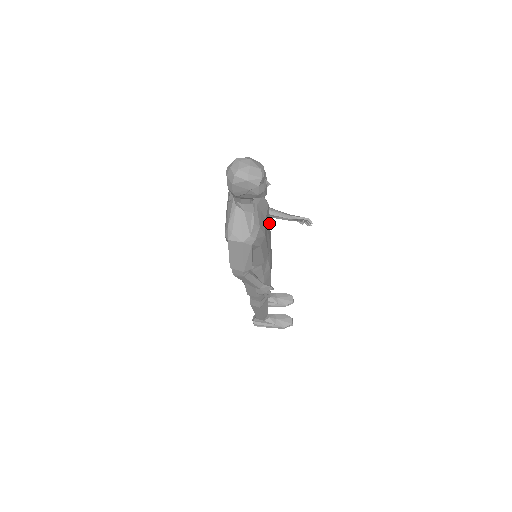
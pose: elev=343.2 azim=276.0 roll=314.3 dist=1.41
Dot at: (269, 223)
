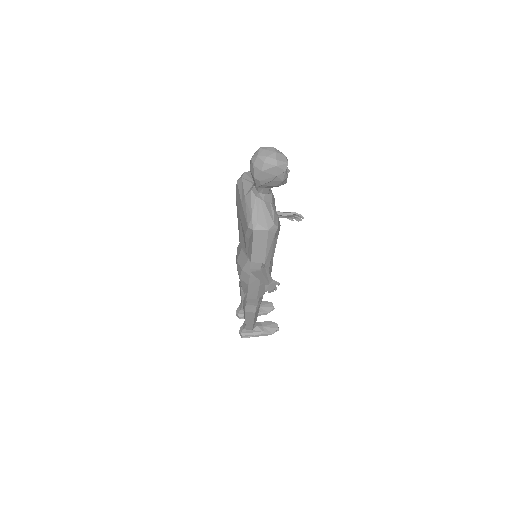
Dot at: occluded
